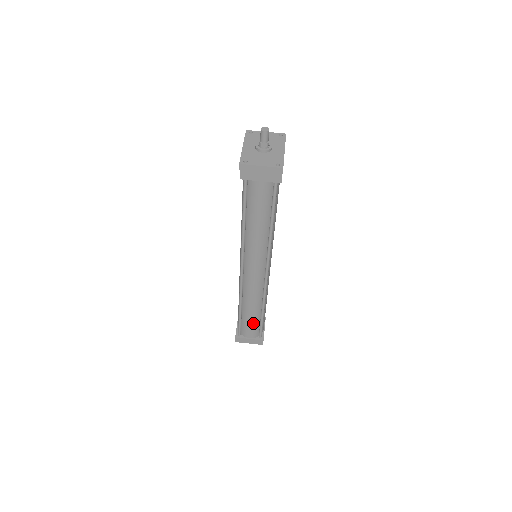
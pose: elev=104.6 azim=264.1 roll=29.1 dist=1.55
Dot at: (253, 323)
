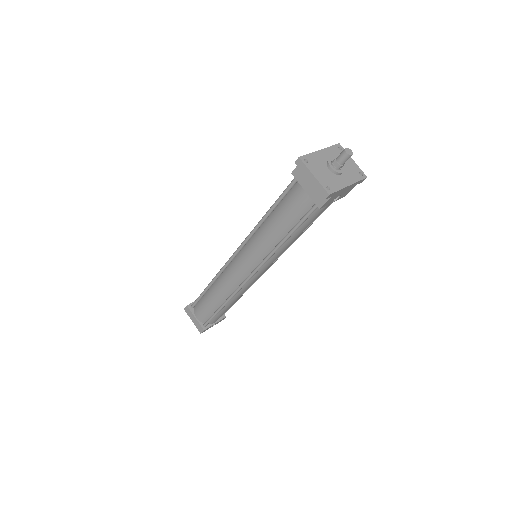
Dot at: (208, 308)
